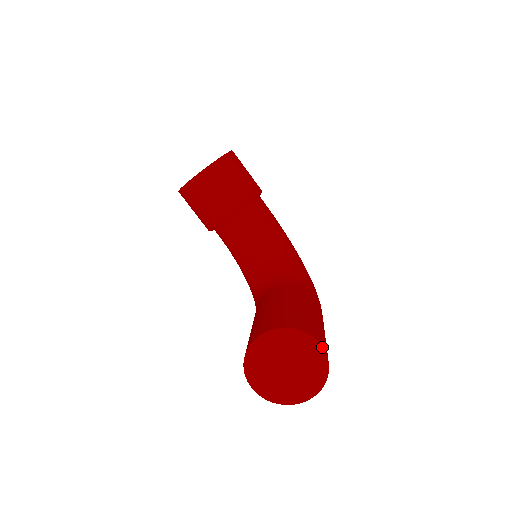
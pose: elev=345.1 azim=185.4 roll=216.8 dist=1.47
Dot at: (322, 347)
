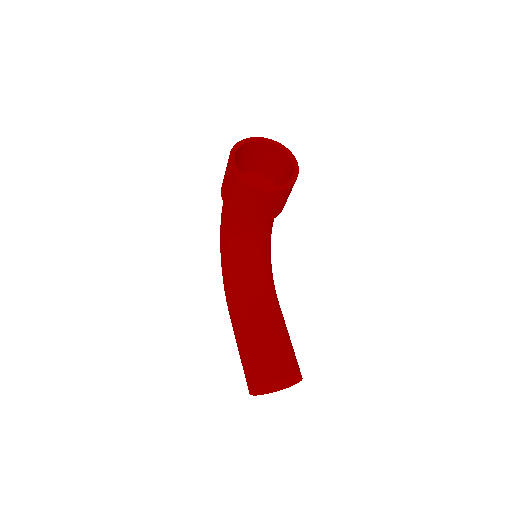
Dot at: occluded
